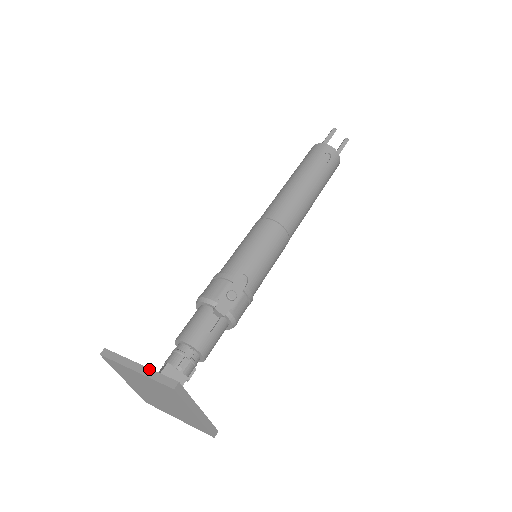
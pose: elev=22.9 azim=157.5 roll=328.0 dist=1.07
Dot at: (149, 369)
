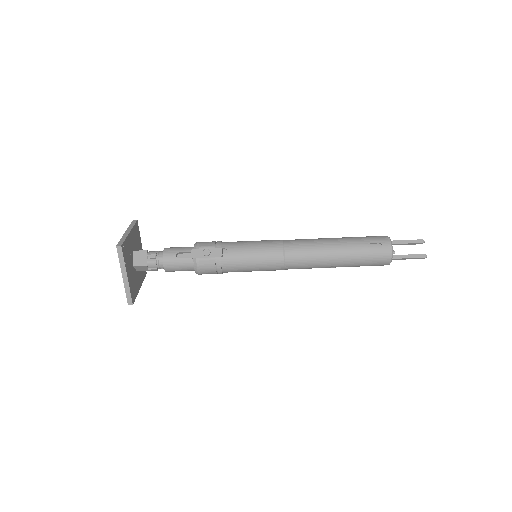
Dot at: (127, 235)
